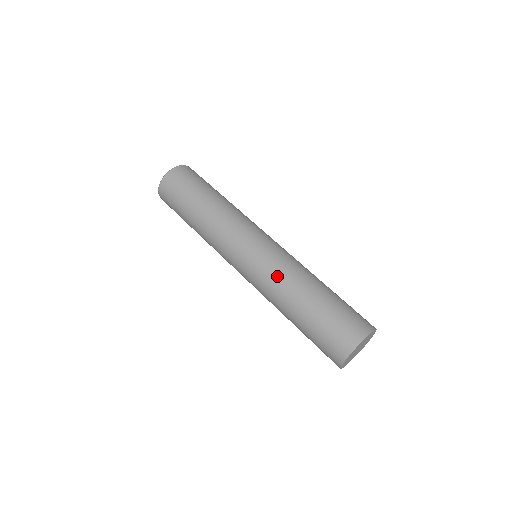
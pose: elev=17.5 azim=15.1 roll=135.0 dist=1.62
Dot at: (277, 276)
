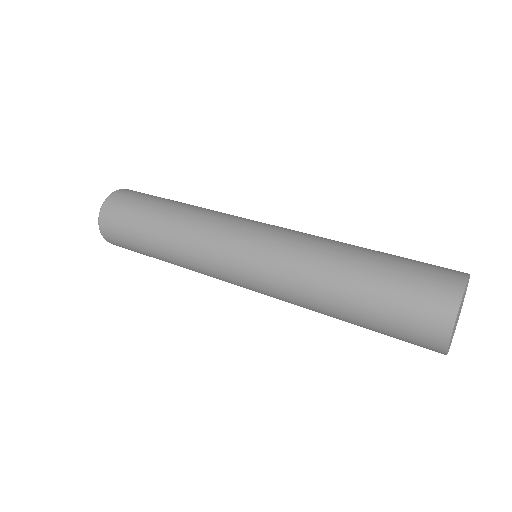
Dot at: (303, 245)
